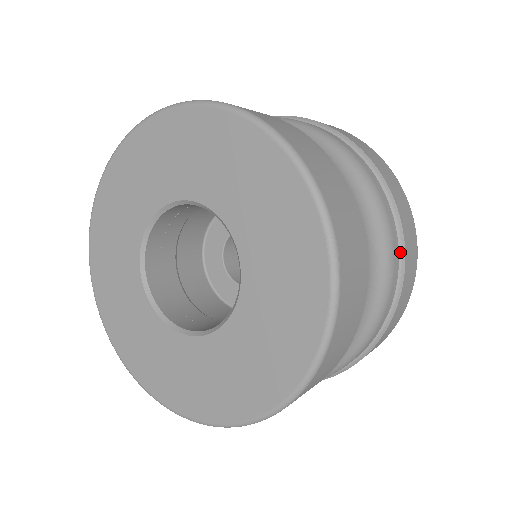
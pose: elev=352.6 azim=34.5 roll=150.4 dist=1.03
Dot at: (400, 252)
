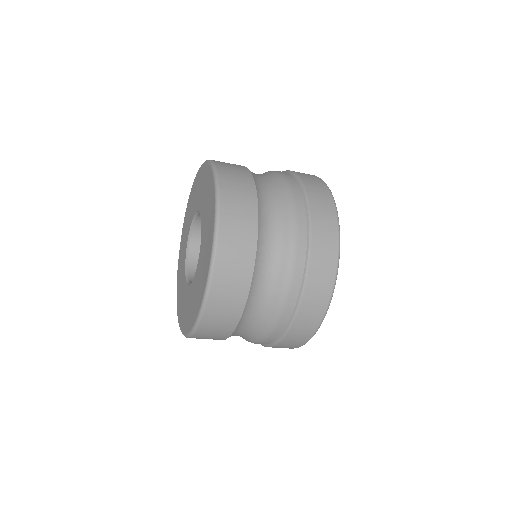
Dot at: (305, 202)
